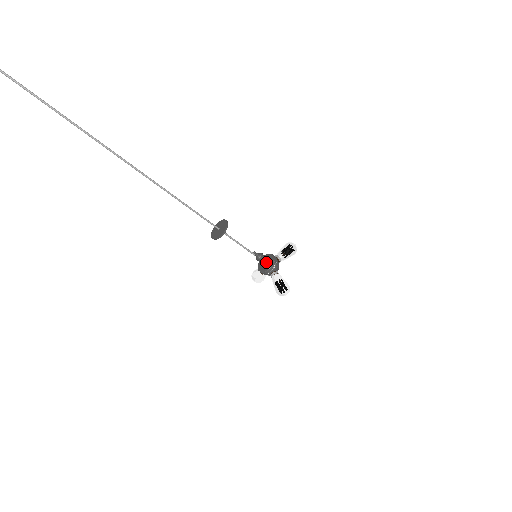
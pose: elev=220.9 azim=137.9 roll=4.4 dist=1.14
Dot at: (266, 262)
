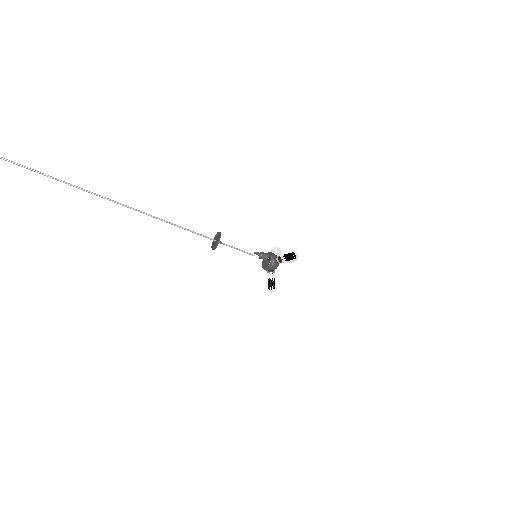
Dot at: (266, 261)
